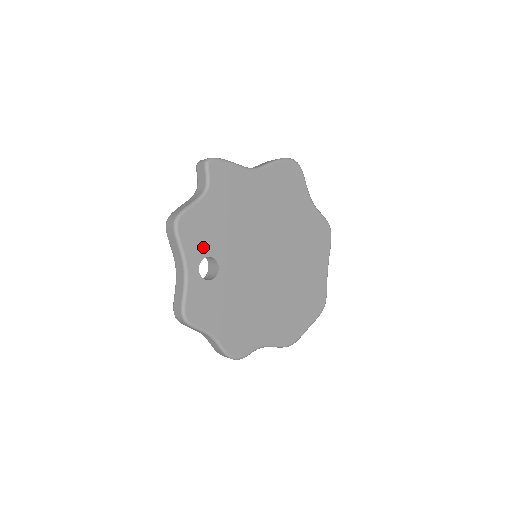
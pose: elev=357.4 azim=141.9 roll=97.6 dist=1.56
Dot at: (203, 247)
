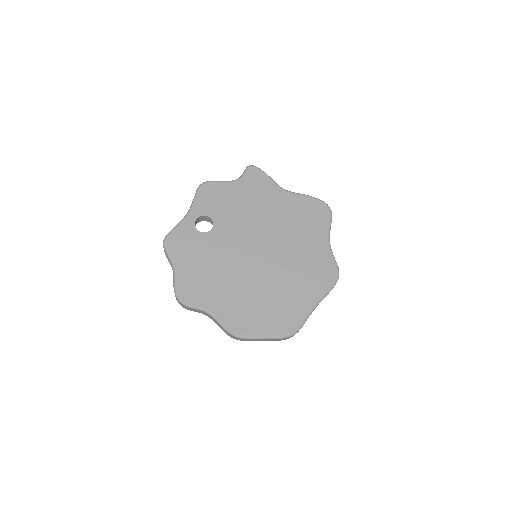
Dot at: (210, 209)
